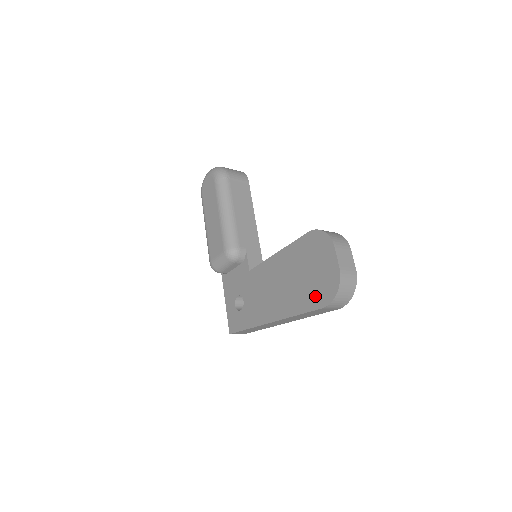
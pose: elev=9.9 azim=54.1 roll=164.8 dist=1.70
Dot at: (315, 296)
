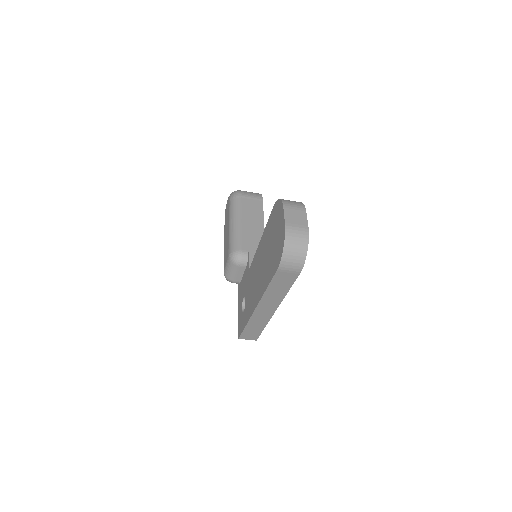
Dot at: (274, 262)
